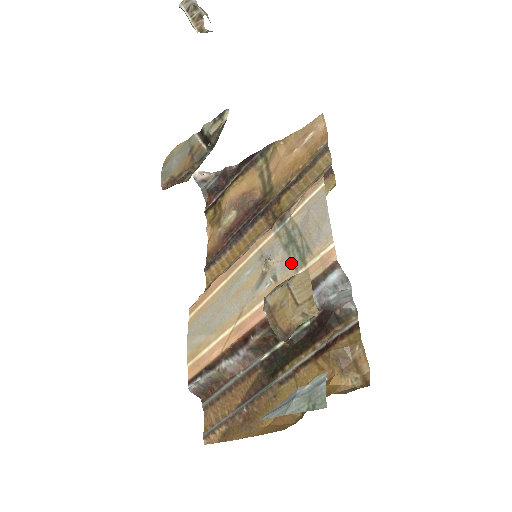
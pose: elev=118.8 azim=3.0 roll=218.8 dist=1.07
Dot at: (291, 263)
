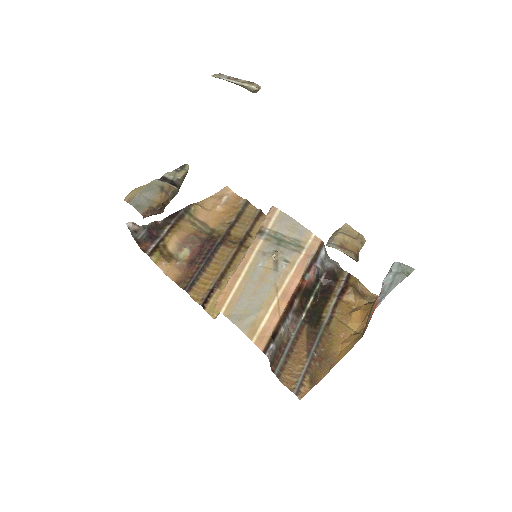
Dot at: (292, 250)
